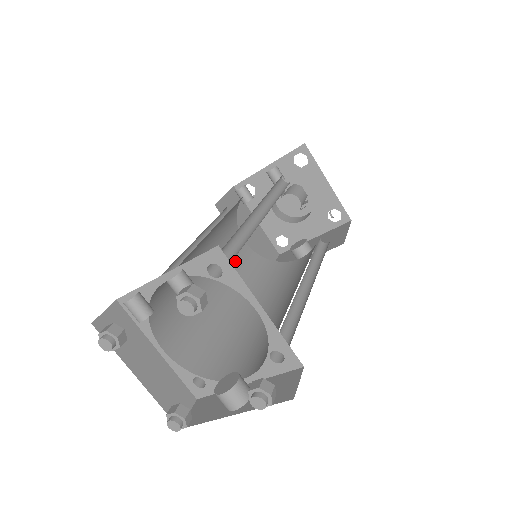
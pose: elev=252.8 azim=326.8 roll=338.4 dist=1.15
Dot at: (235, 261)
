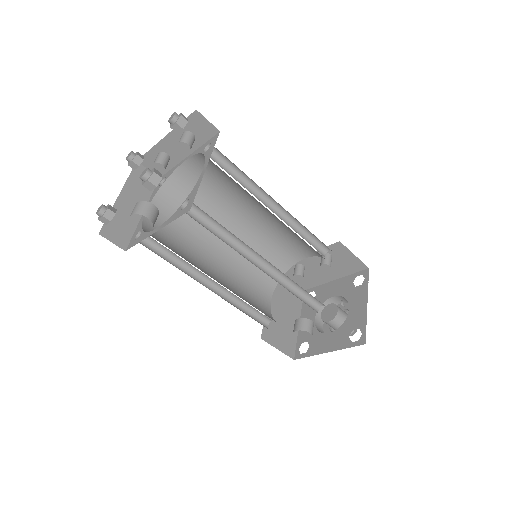
Dot at: (249, 288)
